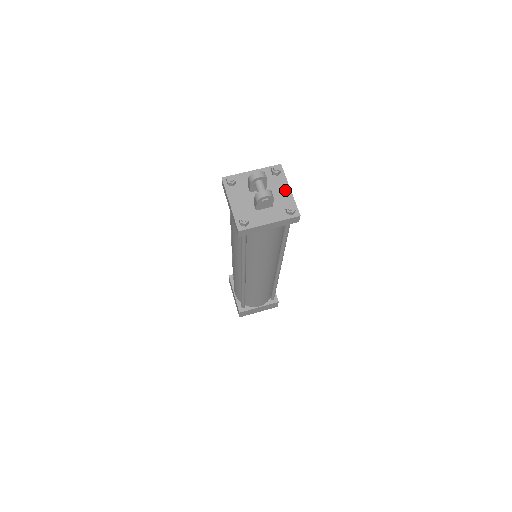
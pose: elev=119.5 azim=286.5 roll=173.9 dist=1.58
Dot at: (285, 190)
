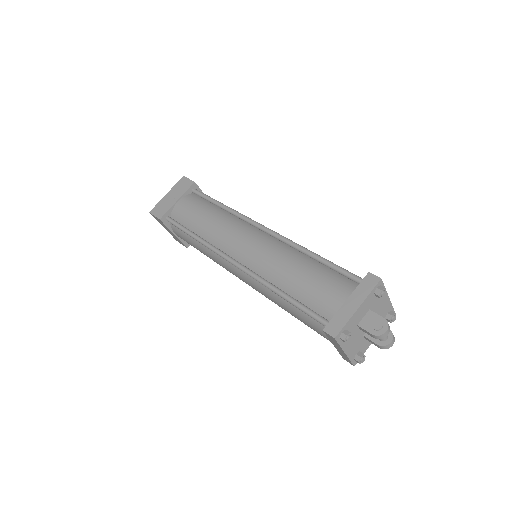
Dot at: (385, 301)
